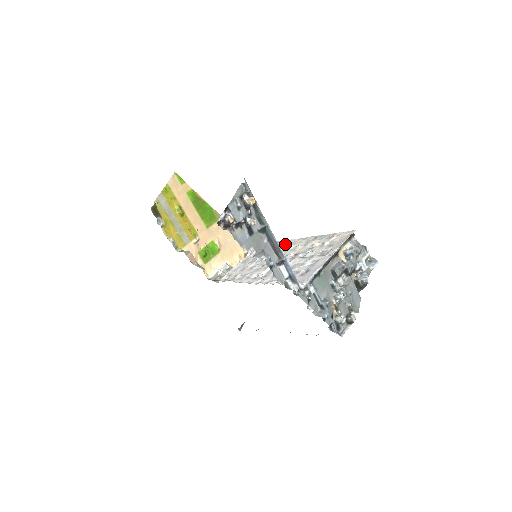
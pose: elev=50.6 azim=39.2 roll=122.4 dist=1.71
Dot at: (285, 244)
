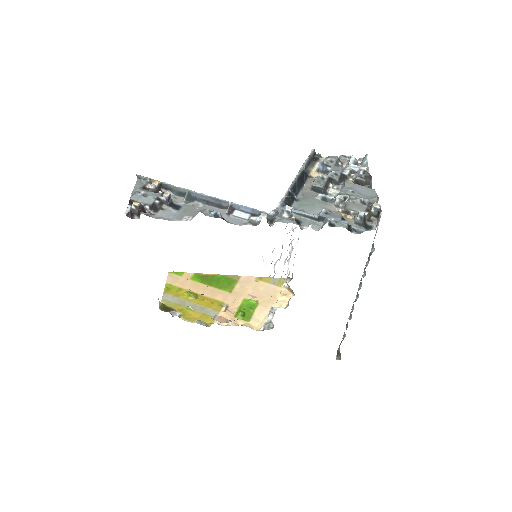
Dot at: occluded
